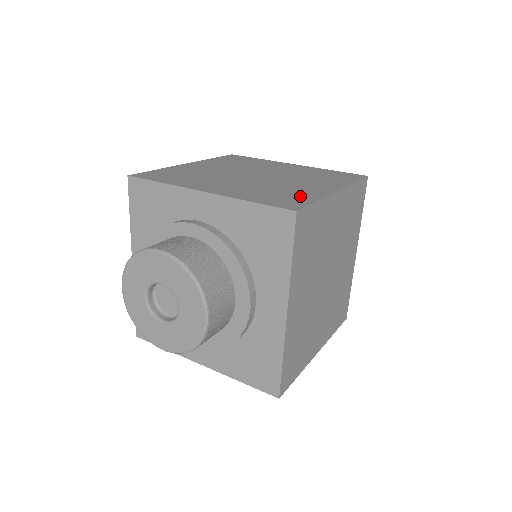
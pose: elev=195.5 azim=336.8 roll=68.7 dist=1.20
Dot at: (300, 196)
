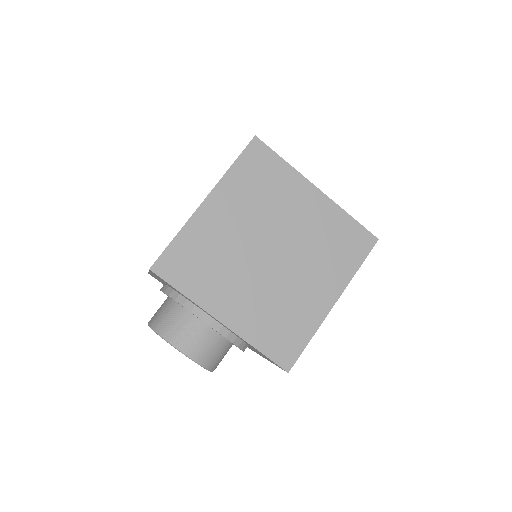
Dot at: (299, 329)
